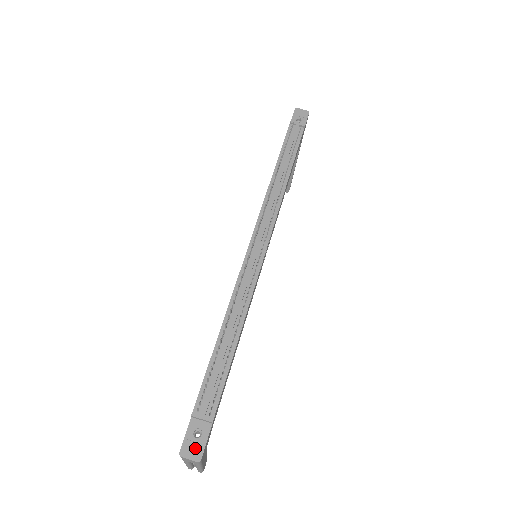
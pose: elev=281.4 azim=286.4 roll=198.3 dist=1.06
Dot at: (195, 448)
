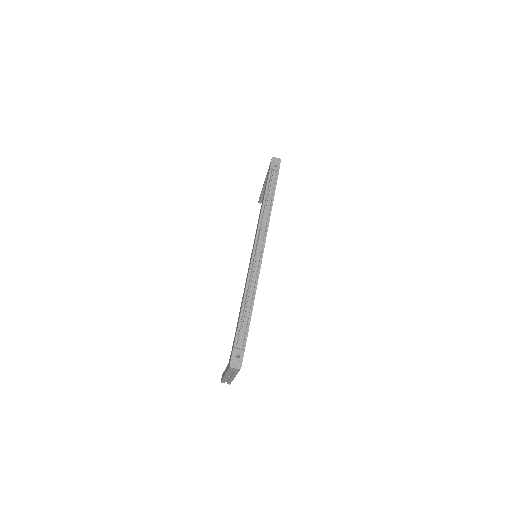
Dot at: (237, 363)
